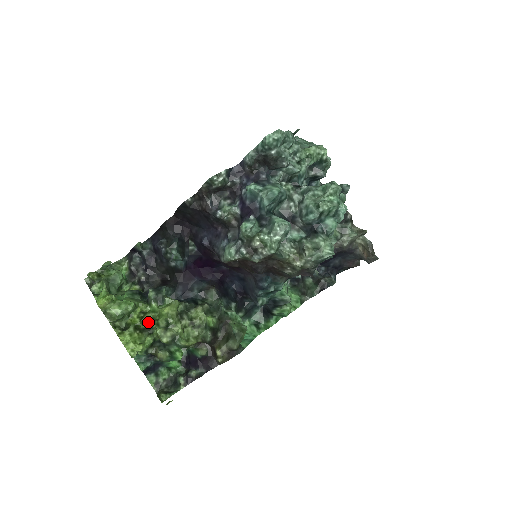
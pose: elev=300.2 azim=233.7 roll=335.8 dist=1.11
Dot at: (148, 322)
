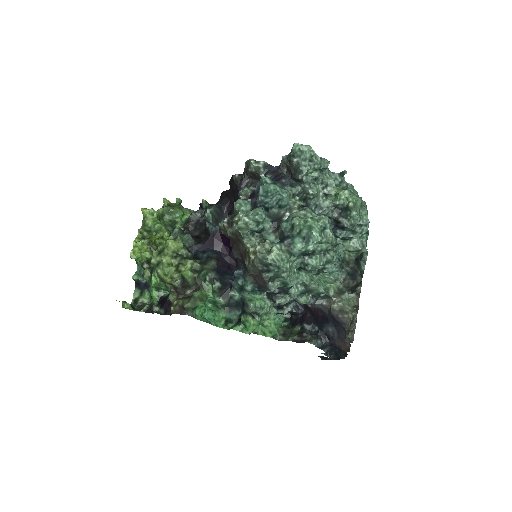
Dot at: (157, 243)
